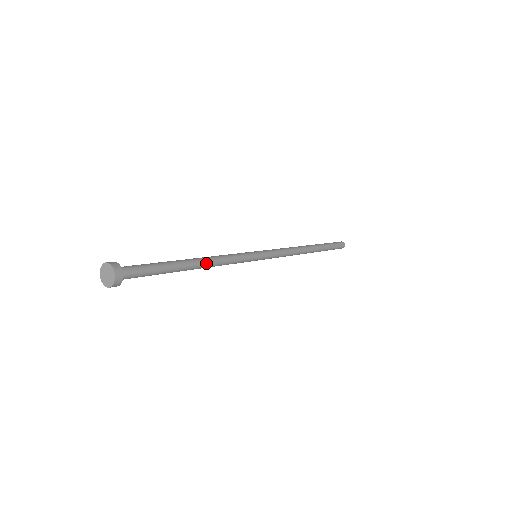
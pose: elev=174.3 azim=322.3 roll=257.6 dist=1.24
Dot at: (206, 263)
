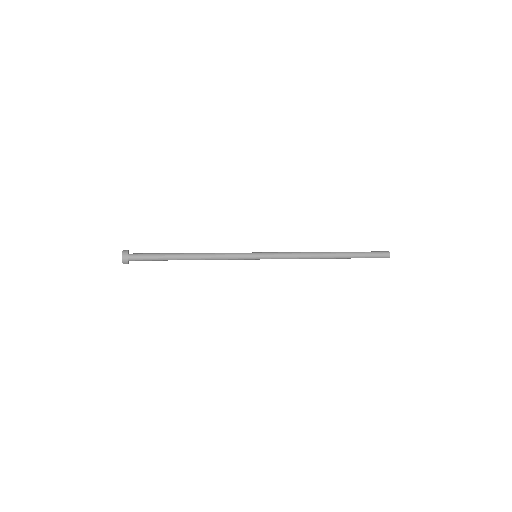
Dot at: (198, 257)
